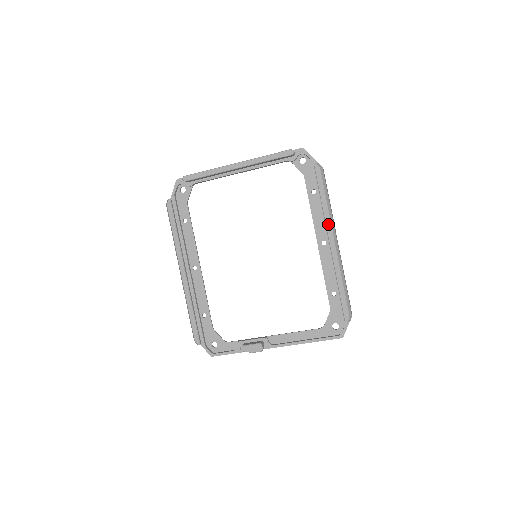
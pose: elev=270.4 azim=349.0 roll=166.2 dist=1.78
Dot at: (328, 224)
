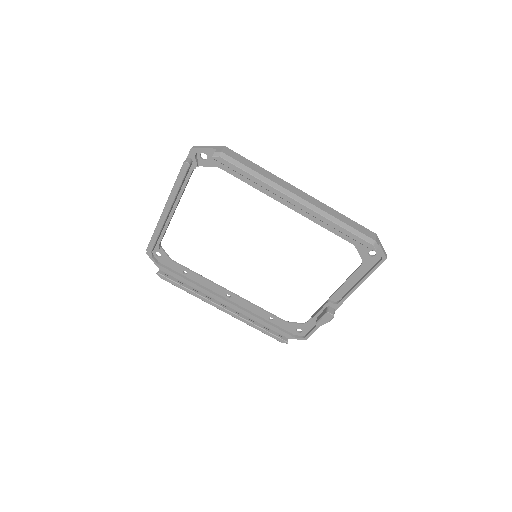
Dot at: (276, 193)
